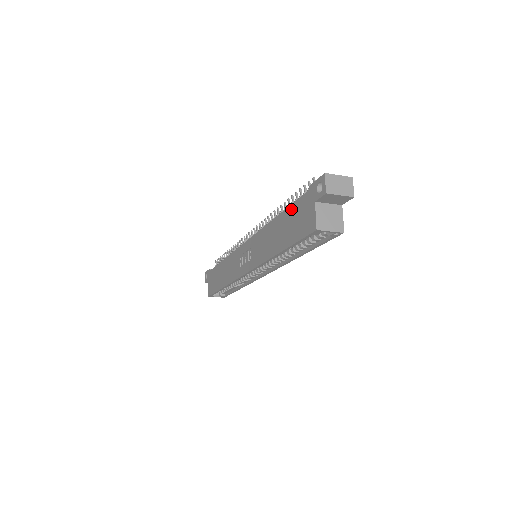
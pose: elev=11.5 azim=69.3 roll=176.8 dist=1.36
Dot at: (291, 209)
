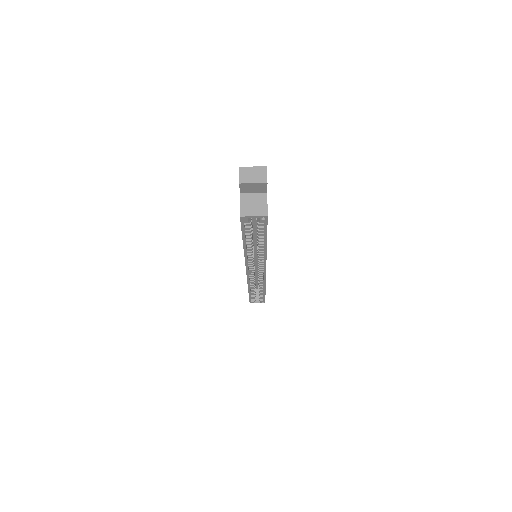
Dot at: occluded
